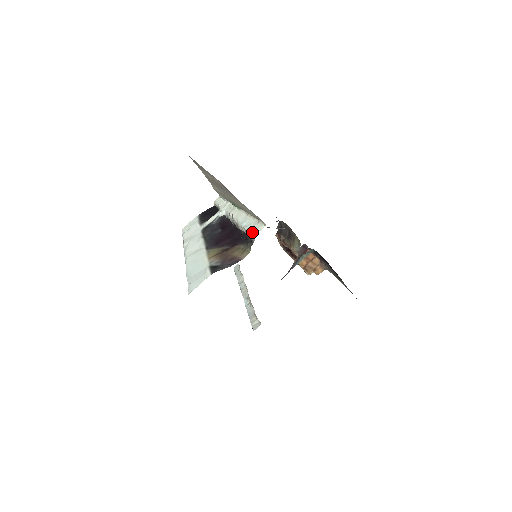
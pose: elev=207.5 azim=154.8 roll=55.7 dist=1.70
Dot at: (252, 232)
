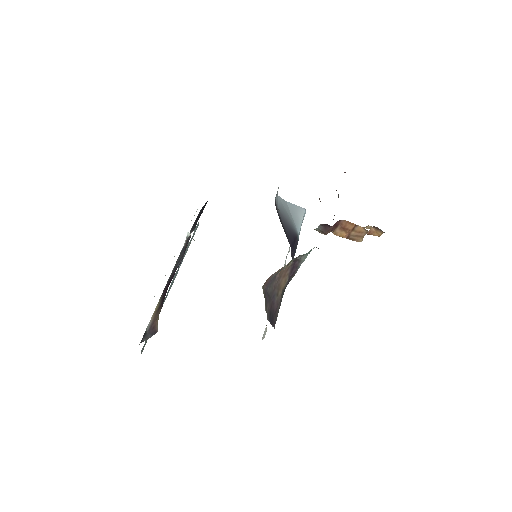
Dot at: occluded
